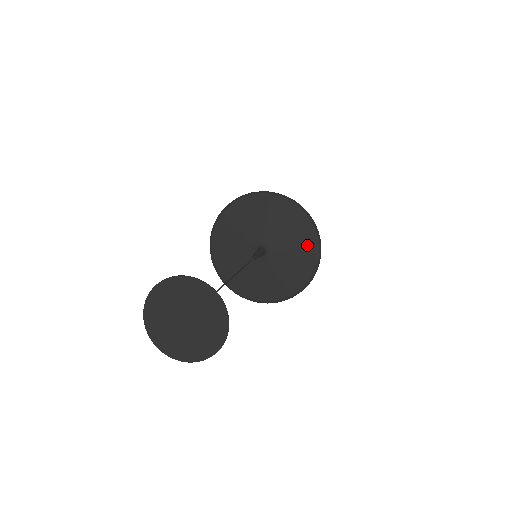
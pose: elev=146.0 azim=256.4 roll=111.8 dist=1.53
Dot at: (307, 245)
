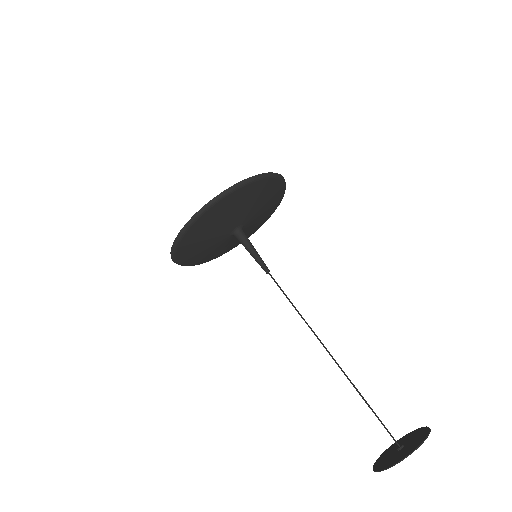
Dot at: (275, 203)
